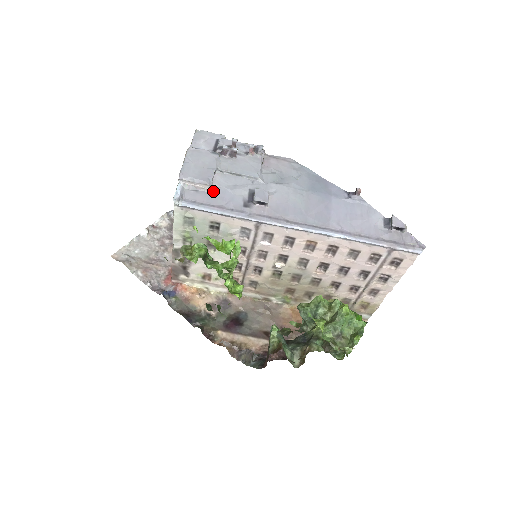
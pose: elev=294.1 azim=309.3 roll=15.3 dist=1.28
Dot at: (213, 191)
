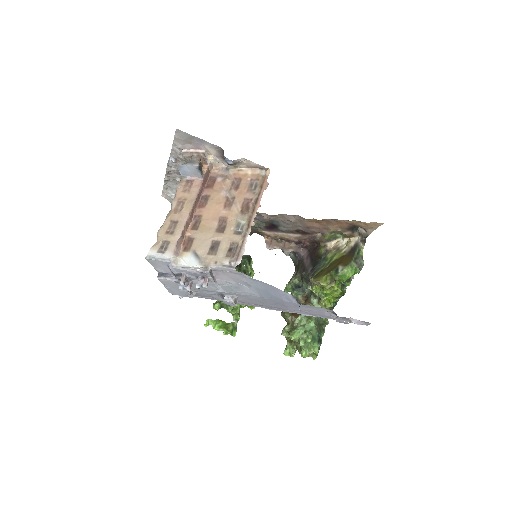
Dot at: (197, 294)
